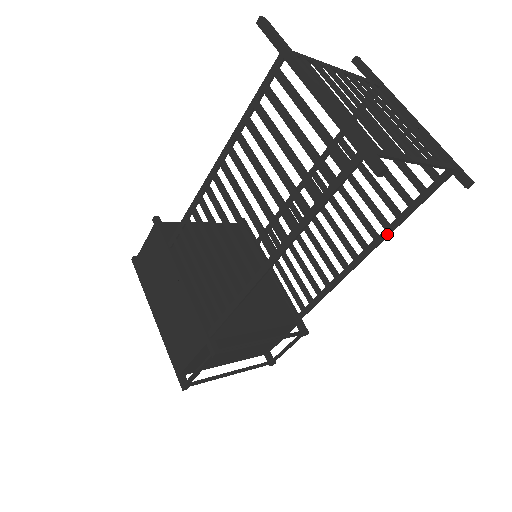
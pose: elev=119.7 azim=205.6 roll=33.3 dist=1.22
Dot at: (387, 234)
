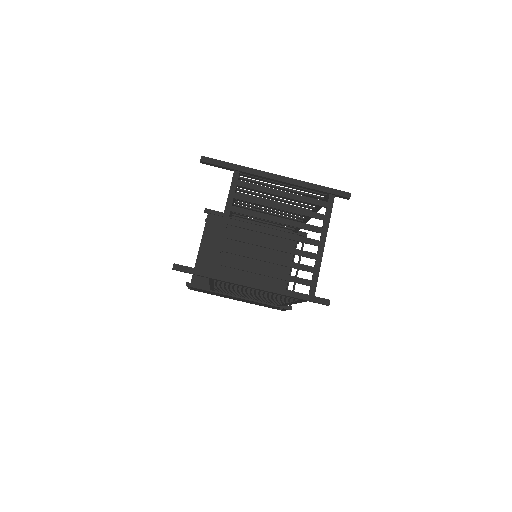
Dot at: (317, 211)
